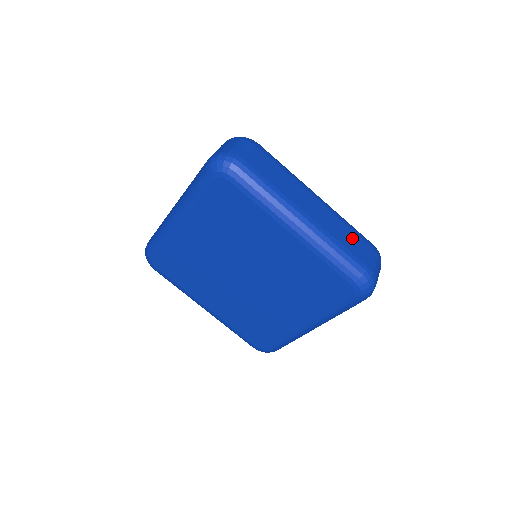
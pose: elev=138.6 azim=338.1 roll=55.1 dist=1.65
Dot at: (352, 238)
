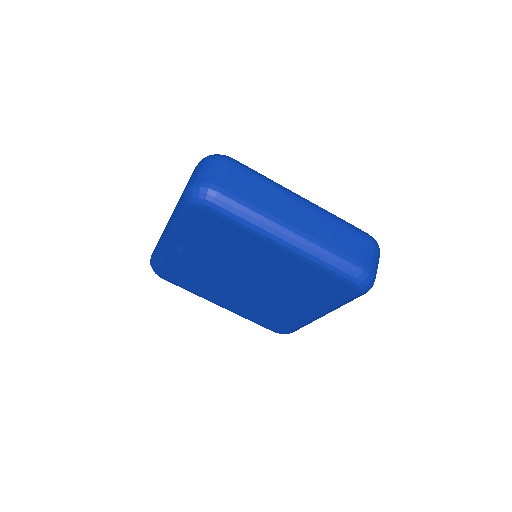
Dot at: (345, 237)
